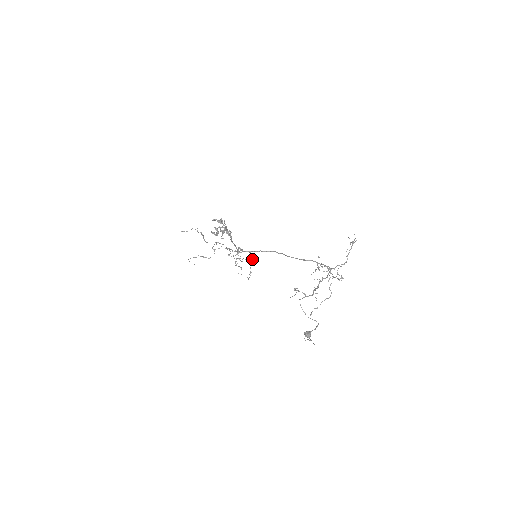
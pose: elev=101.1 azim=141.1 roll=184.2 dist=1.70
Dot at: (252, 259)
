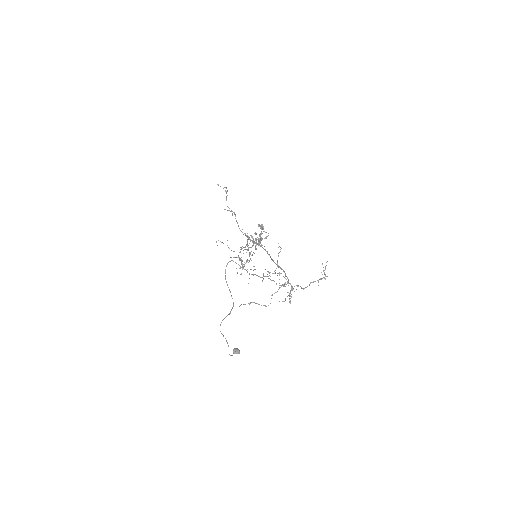
Dot at: occluded
